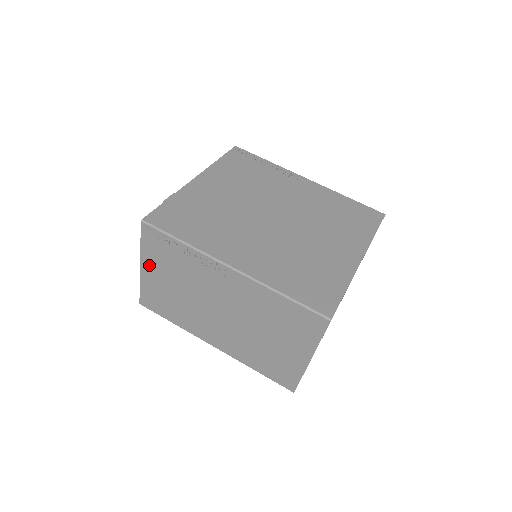
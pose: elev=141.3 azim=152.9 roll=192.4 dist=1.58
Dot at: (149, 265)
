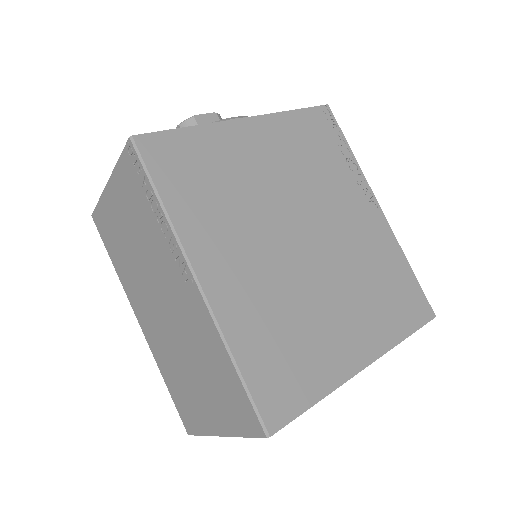
Dot at: (116, 190)
